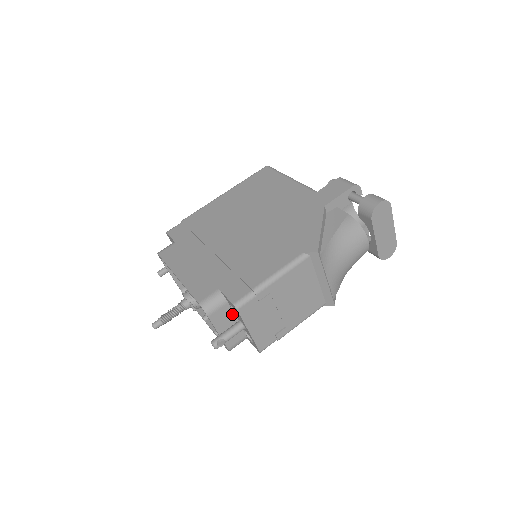
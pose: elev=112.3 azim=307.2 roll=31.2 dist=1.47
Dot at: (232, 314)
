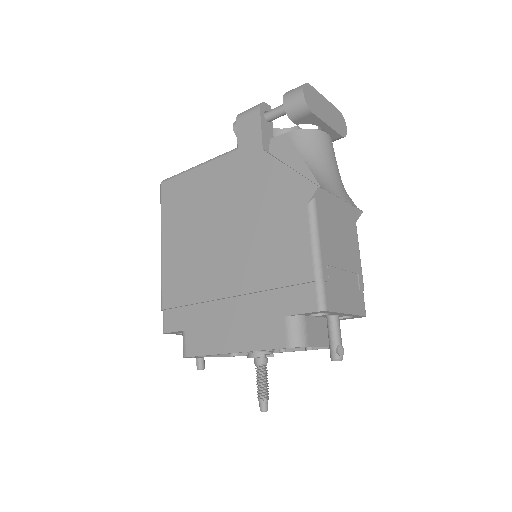
Dot at: (316, 319)
